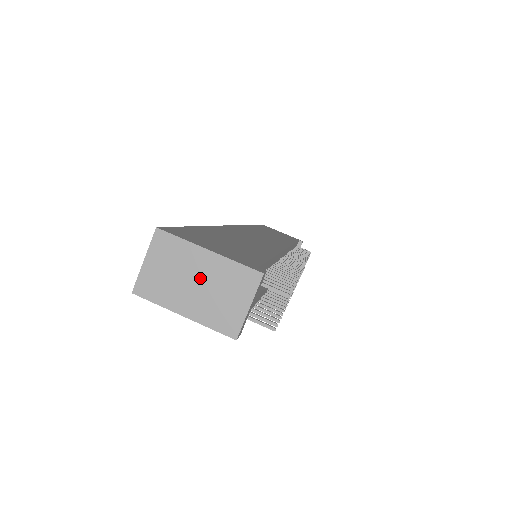
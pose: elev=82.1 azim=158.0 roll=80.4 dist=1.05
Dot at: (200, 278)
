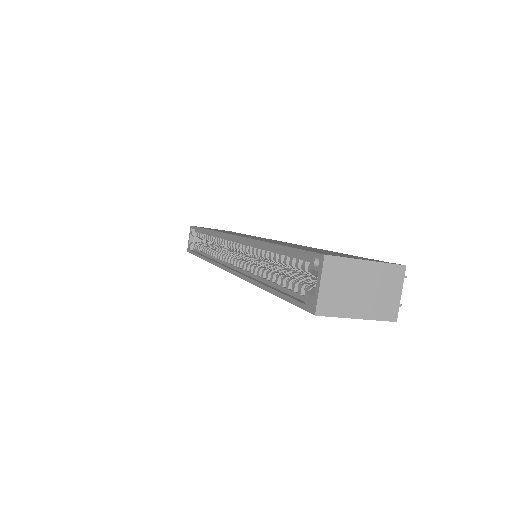
Dot at: (364, 284)
